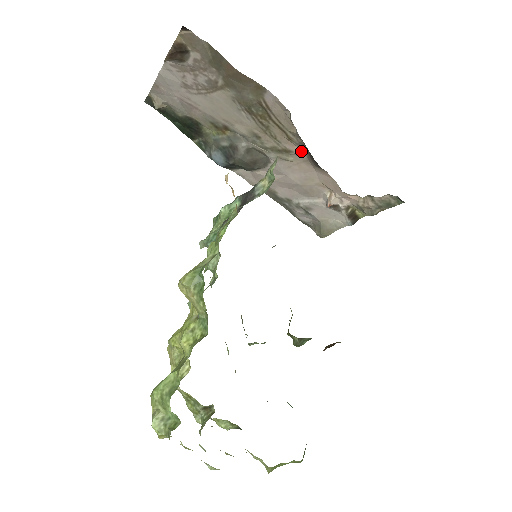
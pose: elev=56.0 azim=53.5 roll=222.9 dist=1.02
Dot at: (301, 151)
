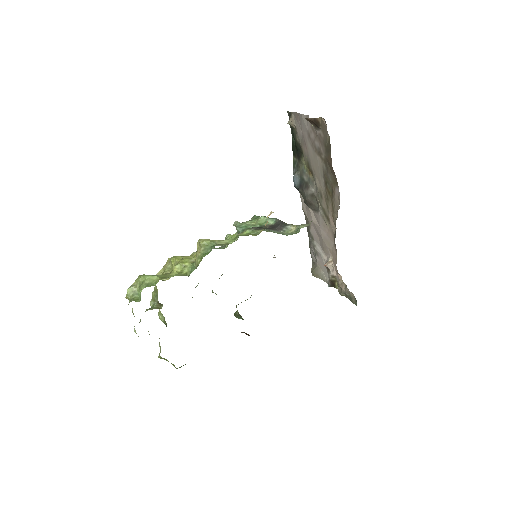
Dot at: (335, 227)
